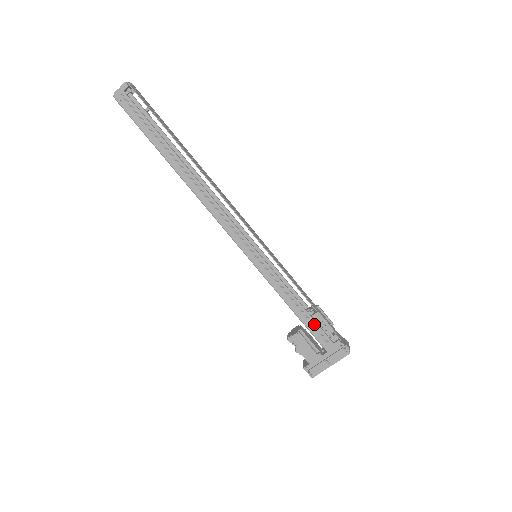
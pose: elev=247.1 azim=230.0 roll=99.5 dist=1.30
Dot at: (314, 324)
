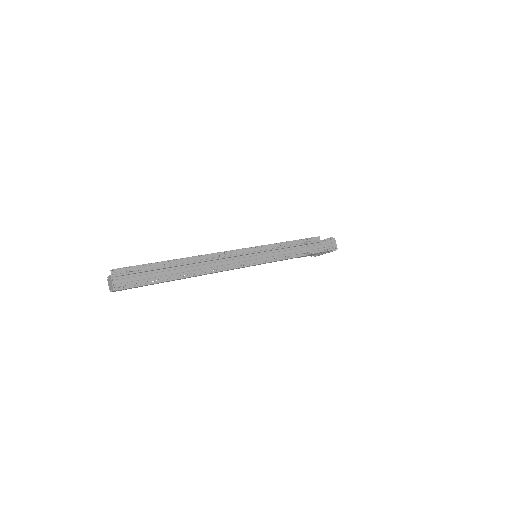
Dot at: occluded
